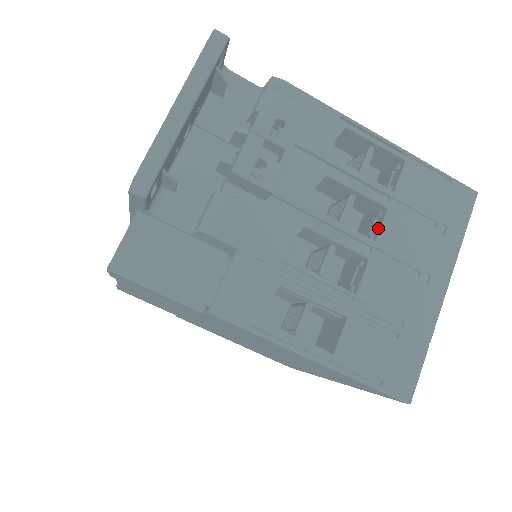
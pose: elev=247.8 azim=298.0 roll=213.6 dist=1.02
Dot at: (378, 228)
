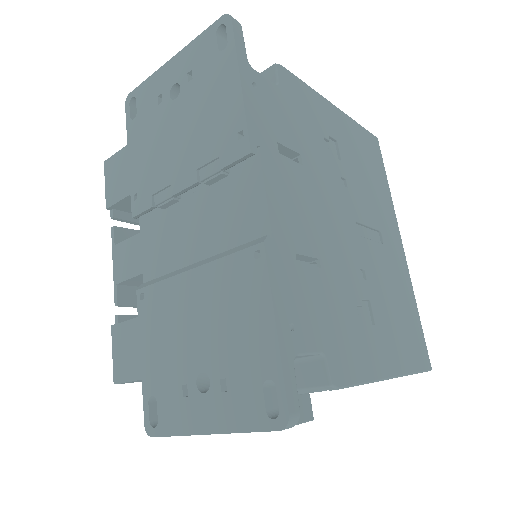
Dot at: occluded
